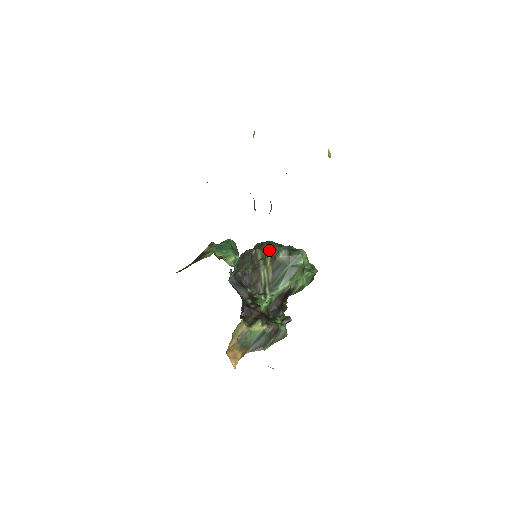
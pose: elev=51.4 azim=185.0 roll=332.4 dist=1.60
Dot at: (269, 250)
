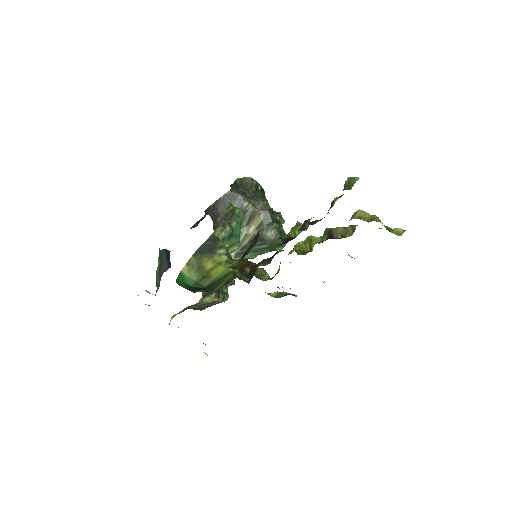
Dot at: (261, 217)
